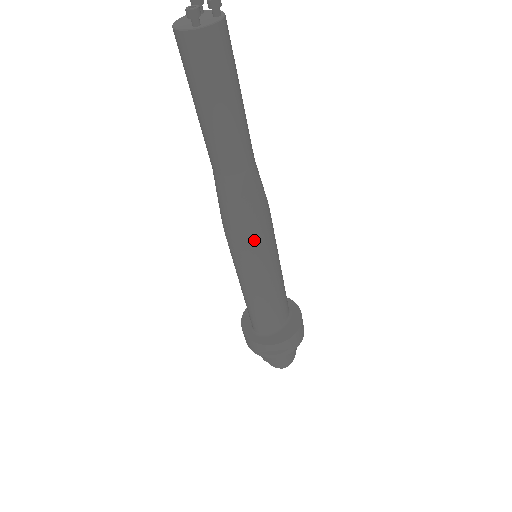
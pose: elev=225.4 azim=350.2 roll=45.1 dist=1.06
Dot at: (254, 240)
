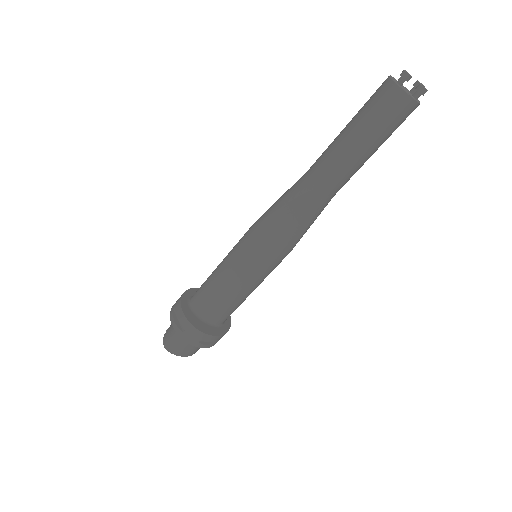
Dot at: (267, 235)
